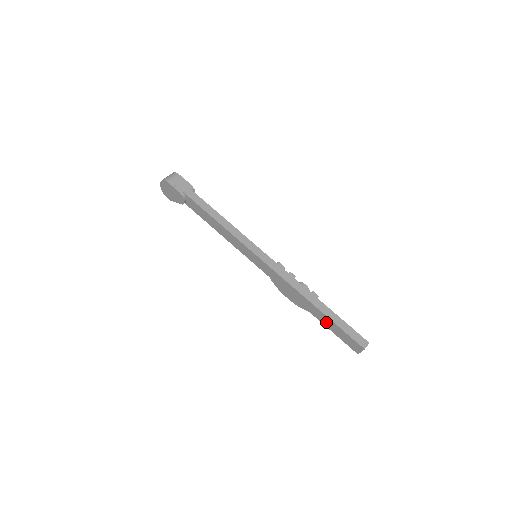
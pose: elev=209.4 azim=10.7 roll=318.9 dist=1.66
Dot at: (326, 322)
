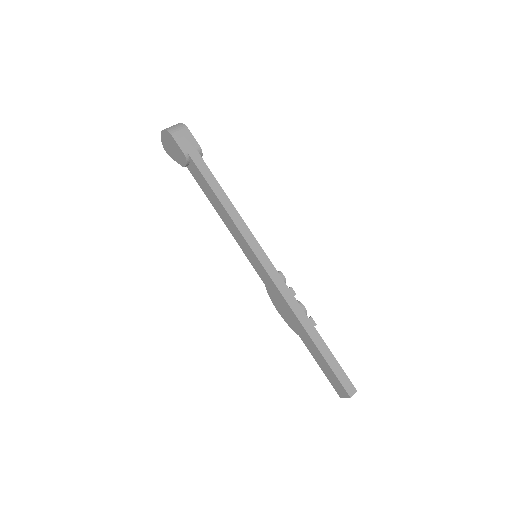
Dot at: (316, 355)
